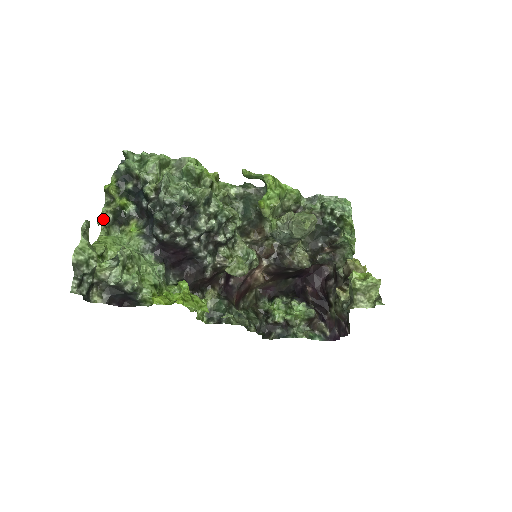
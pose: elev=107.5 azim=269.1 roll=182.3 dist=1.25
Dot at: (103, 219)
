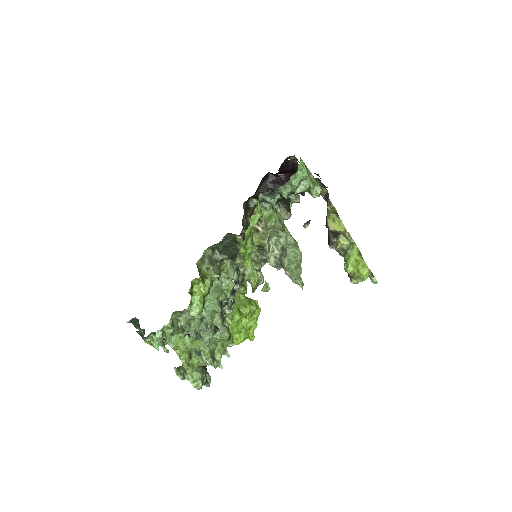
Dot at: (162, 343)
